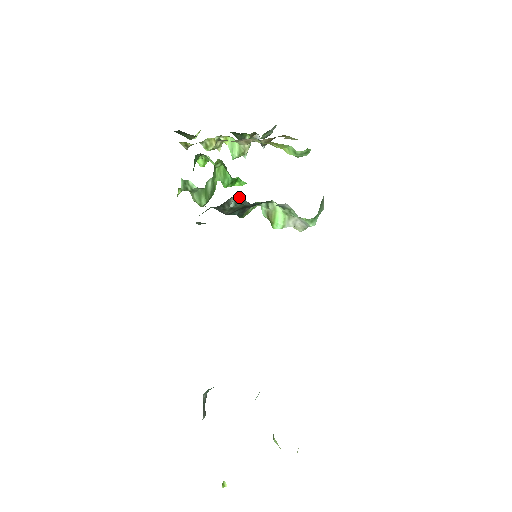
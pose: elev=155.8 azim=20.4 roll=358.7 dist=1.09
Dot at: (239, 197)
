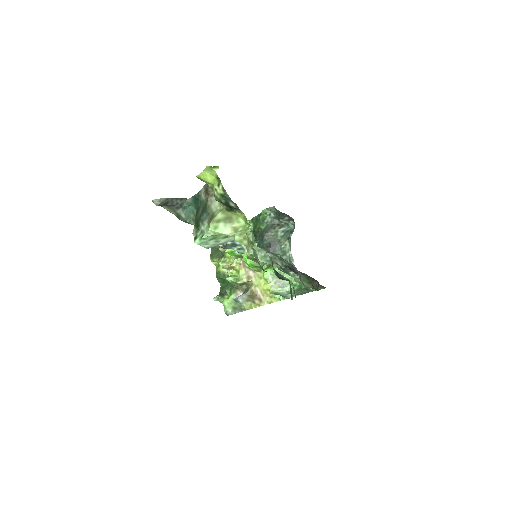
Dot at: (289, 231)
